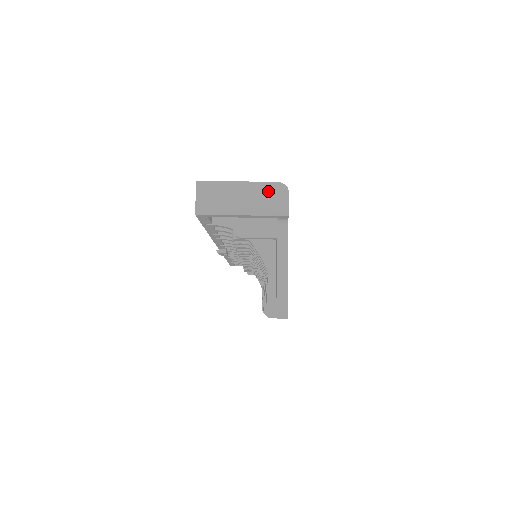
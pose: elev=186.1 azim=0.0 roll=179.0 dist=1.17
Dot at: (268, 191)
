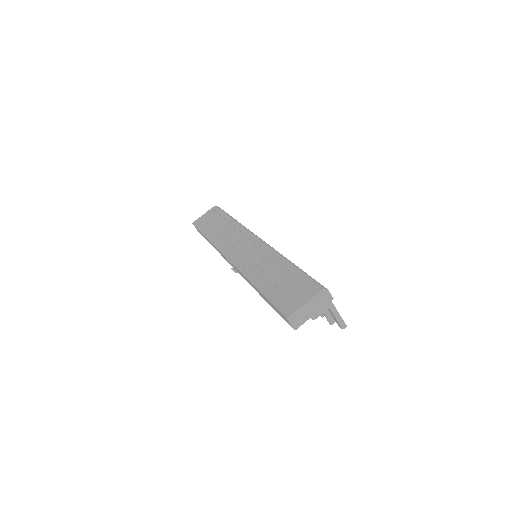
Dot at: (319, 297)
